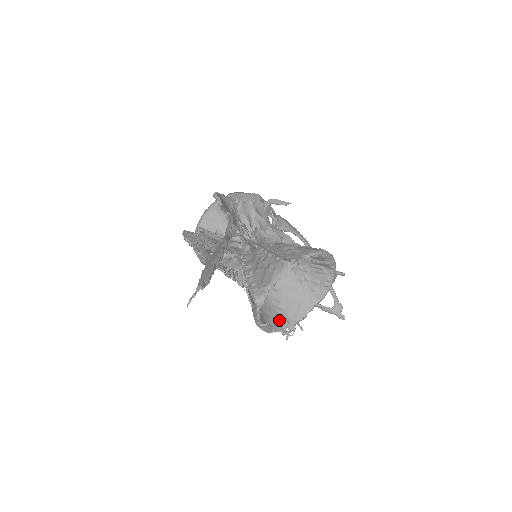
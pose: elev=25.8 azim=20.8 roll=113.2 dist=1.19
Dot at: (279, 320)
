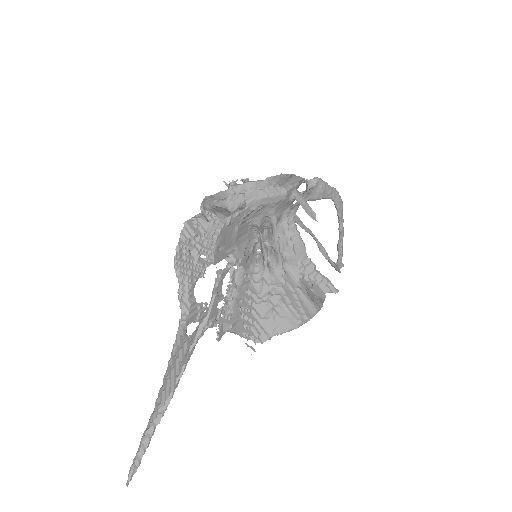
Dot at: occluded
